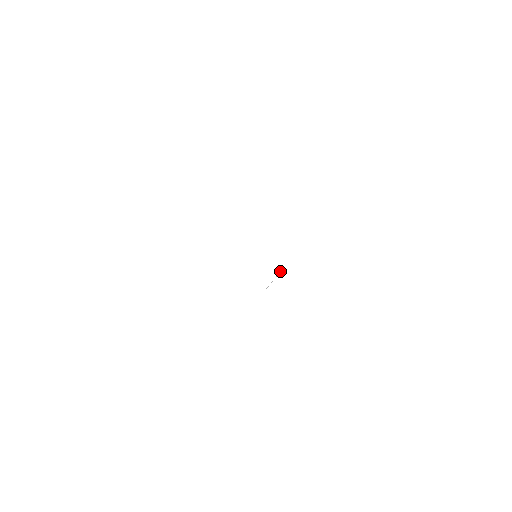
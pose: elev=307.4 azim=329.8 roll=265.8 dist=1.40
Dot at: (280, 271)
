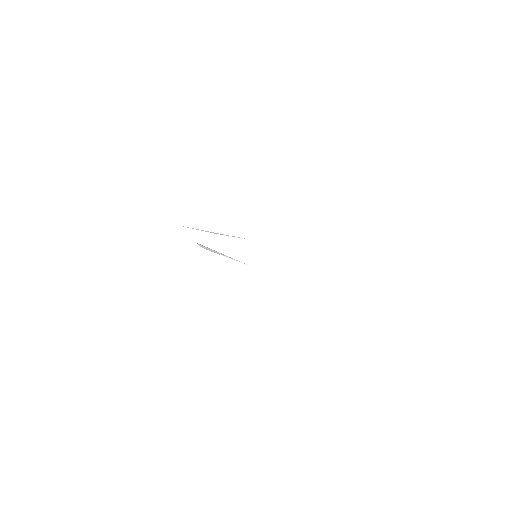
Dot at: (244, 263)
